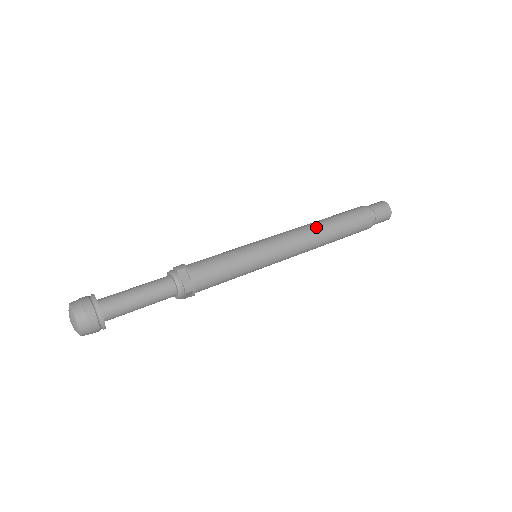
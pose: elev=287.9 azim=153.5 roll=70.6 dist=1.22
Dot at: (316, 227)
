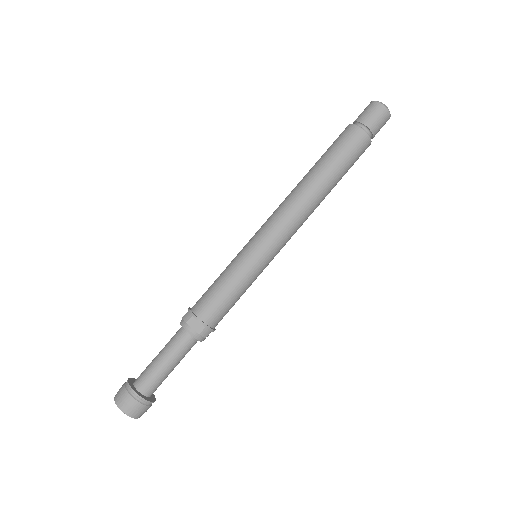
Dot at: (305, 191)
